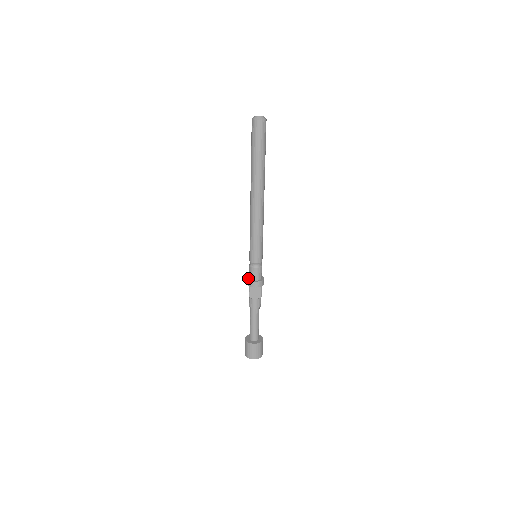
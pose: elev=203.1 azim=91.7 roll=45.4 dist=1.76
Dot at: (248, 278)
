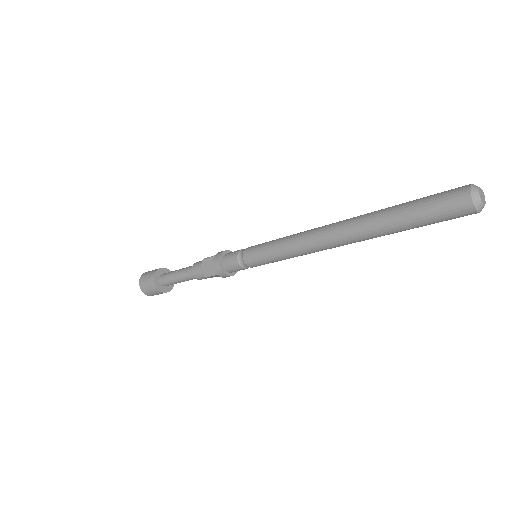
Dot at: (222, 265)
